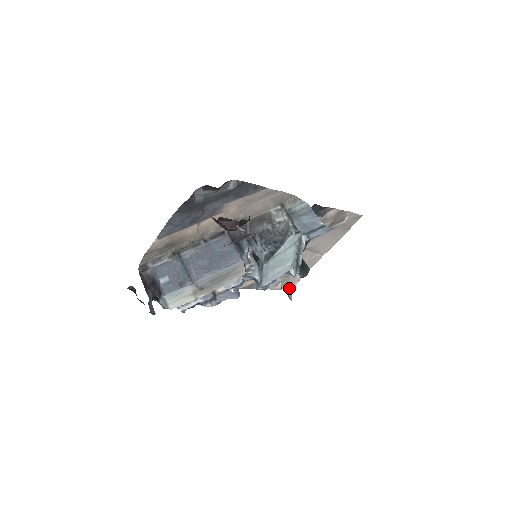
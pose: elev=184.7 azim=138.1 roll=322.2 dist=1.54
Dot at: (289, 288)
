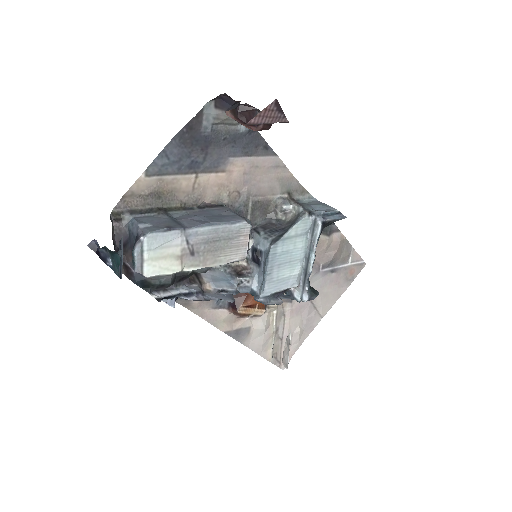
Dot at: (287, 340)
